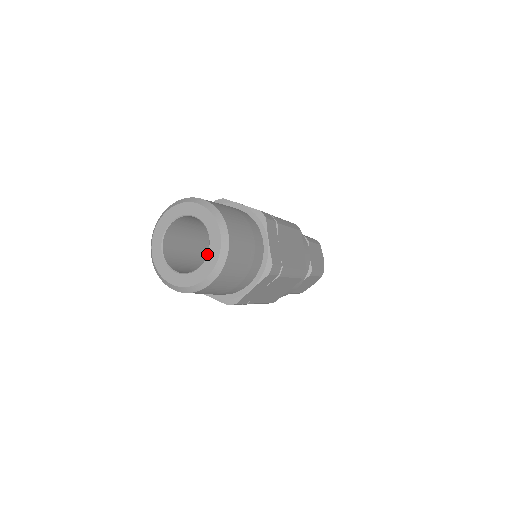
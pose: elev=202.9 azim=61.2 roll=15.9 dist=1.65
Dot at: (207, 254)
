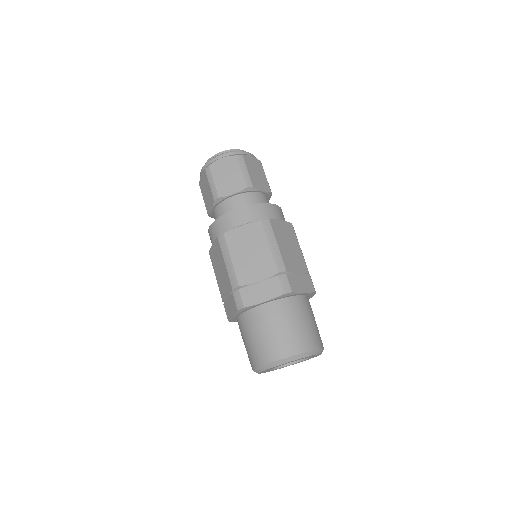
Dot at: occluded
